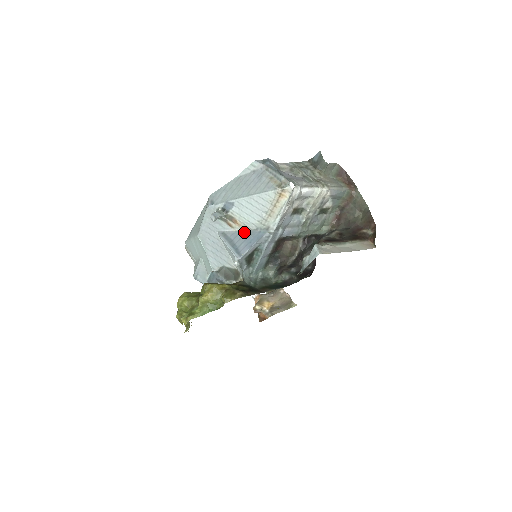
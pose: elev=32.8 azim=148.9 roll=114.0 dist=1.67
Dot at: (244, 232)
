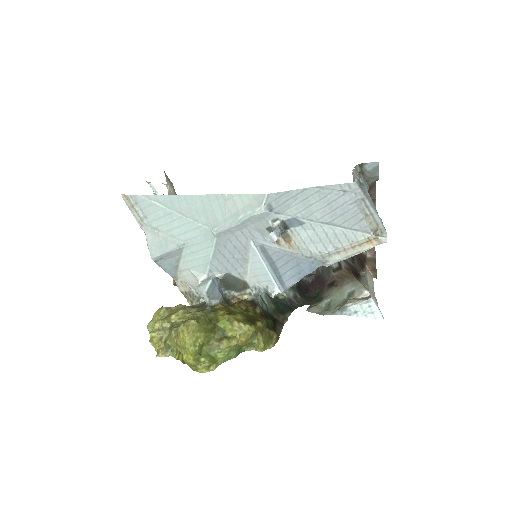
Dot at: (292, 255)
